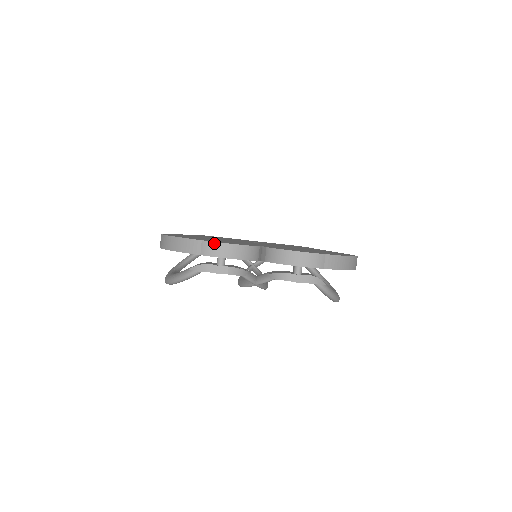
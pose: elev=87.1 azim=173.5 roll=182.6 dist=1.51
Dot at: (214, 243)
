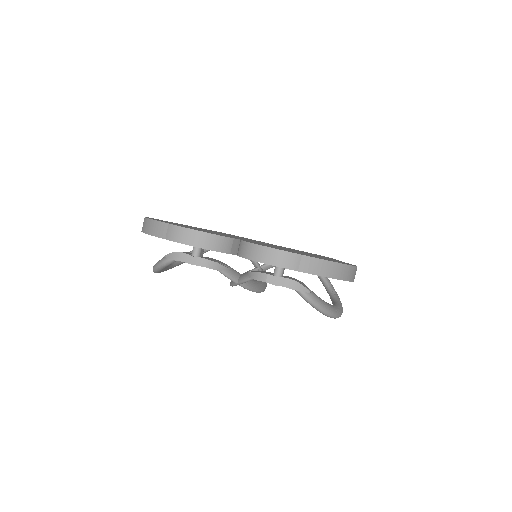
Dot at: (179, 227)
